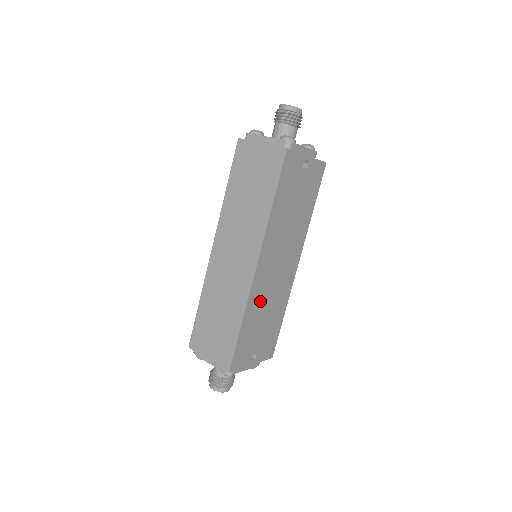
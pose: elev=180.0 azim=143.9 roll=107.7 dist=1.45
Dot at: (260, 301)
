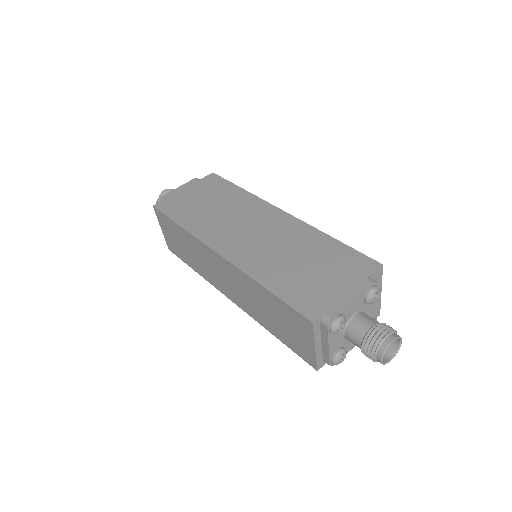
Dot at: occluded
